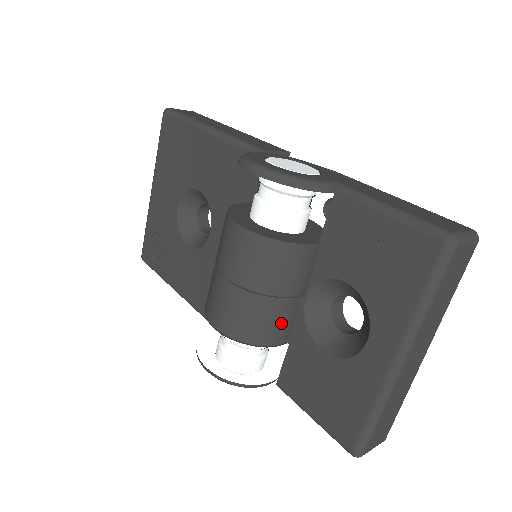
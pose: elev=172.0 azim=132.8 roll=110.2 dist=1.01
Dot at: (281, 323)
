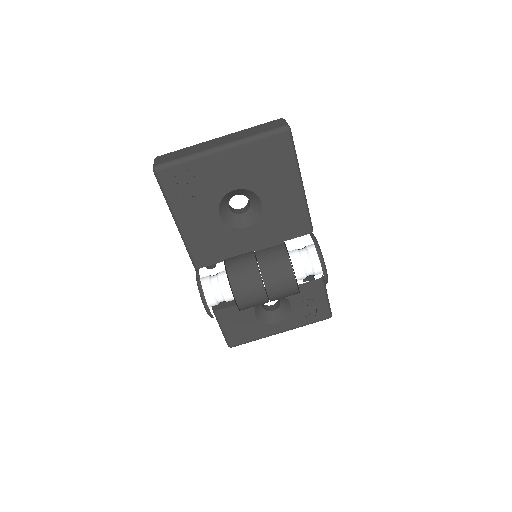
Dot at: occluded
